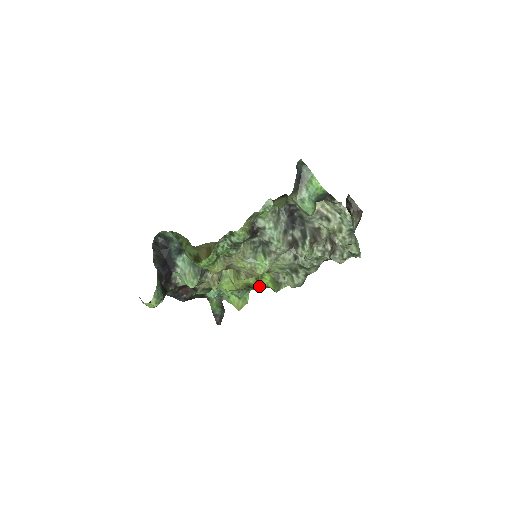
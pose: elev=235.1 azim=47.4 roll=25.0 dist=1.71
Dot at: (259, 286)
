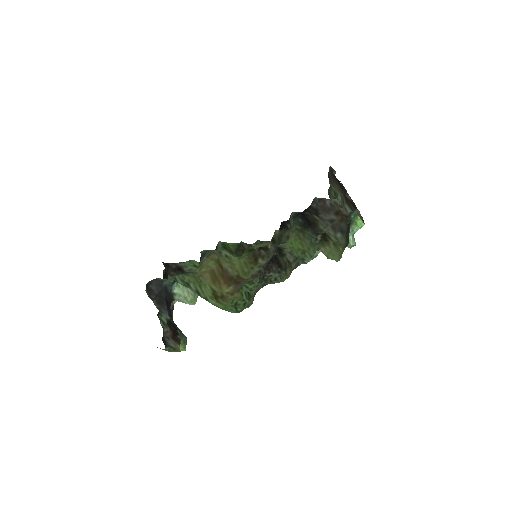
Dot at: occluded
